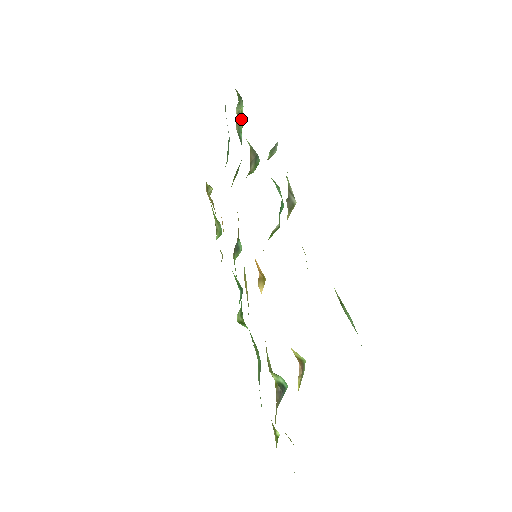
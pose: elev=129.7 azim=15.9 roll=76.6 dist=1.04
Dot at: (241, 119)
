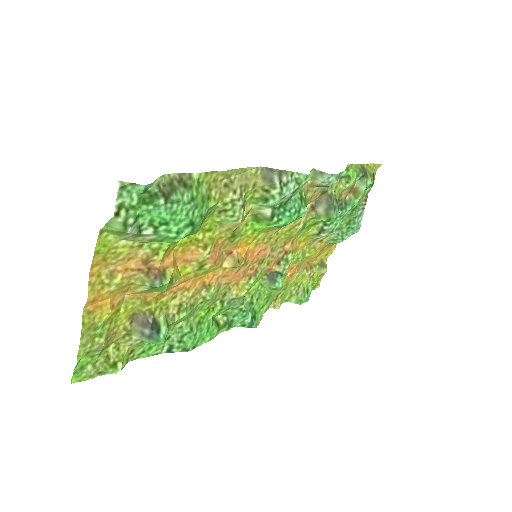
Dot at: (359, 197)
